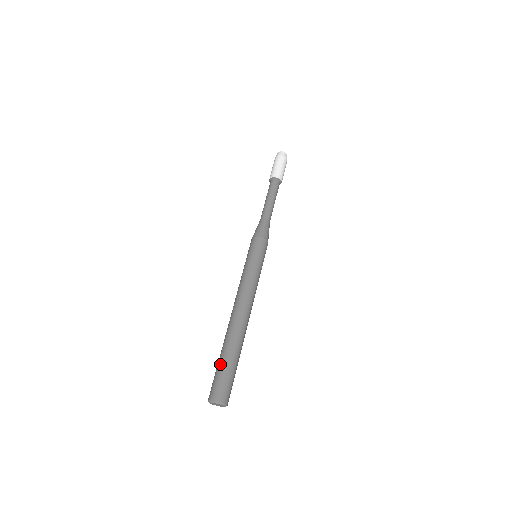
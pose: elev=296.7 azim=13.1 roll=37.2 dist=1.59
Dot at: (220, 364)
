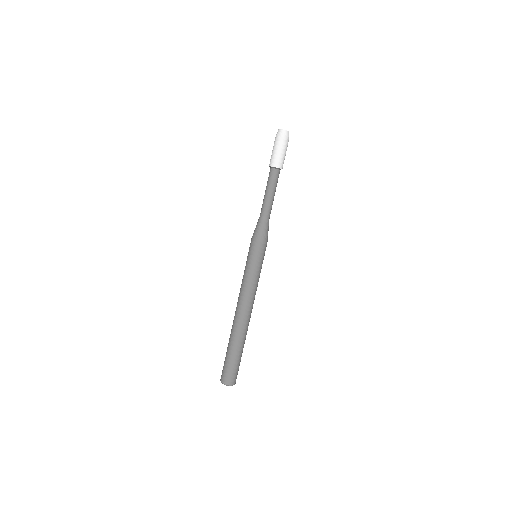
Dot at: (226, 354)
